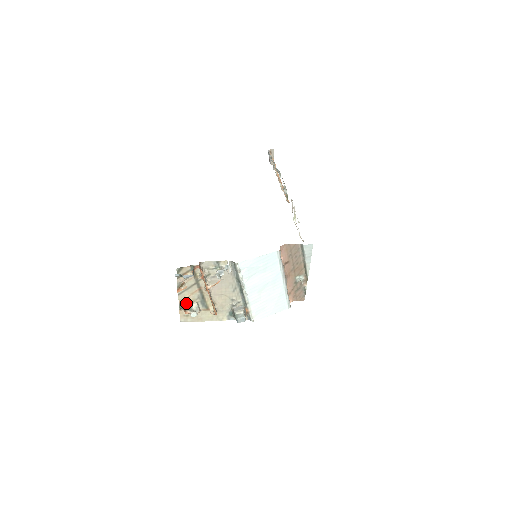
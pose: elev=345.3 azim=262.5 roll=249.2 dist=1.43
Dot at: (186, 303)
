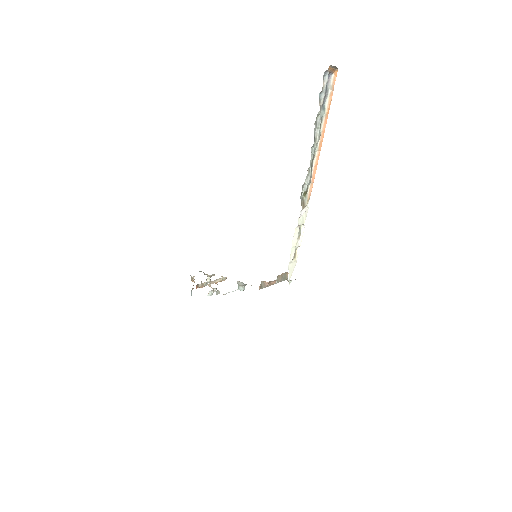
Dot at: (203, 272)
